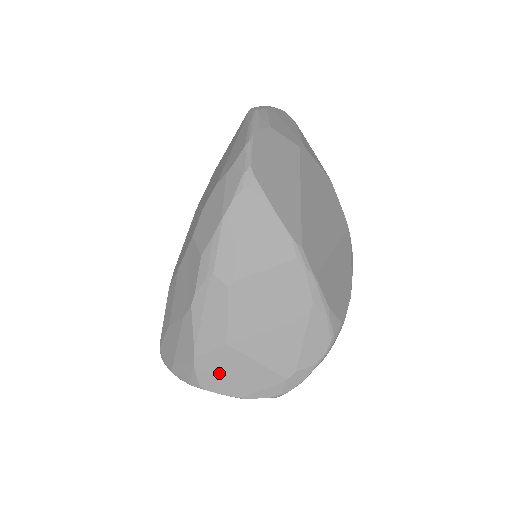
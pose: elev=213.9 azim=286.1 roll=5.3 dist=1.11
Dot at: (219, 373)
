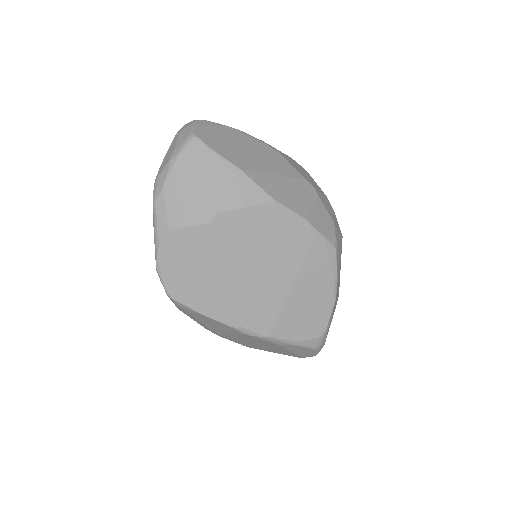
Dot at: occluded
